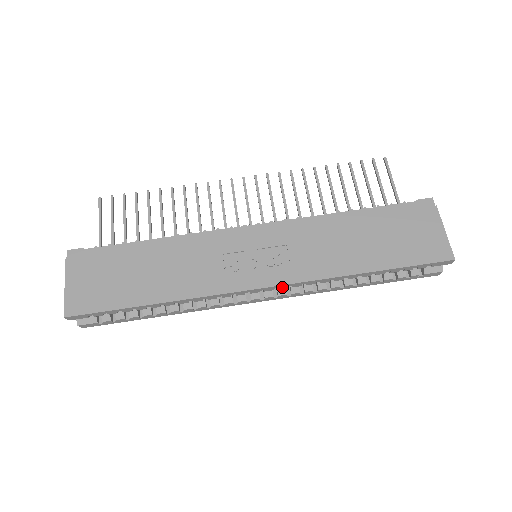
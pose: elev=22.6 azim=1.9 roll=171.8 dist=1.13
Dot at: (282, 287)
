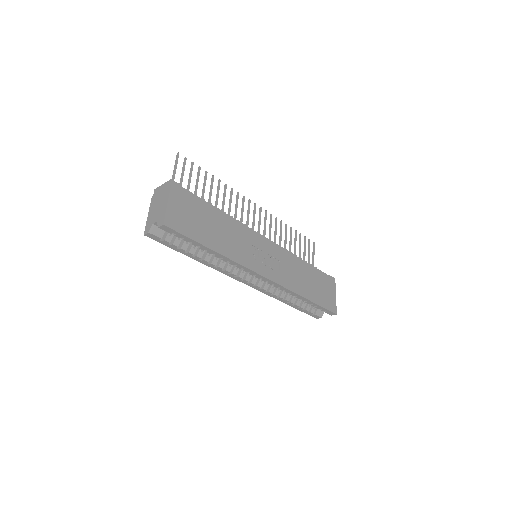
Dot at: (271, 283)
